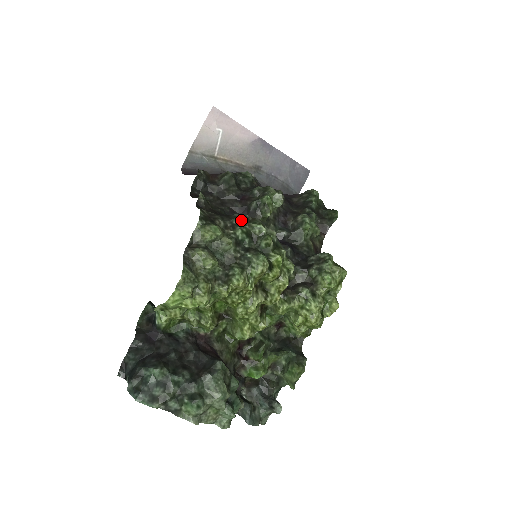
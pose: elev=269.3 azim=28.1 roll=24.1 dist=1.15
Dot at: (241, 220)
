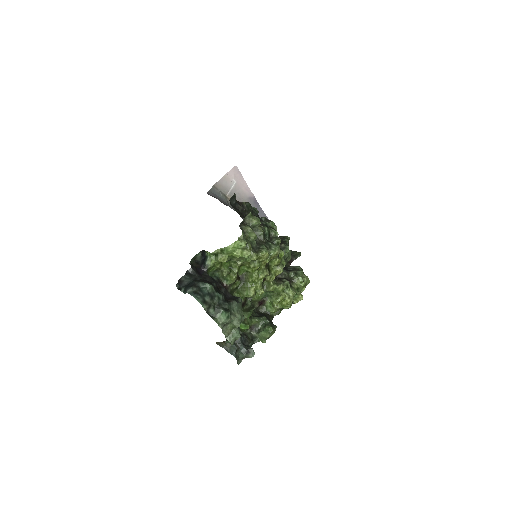
Dot at: (266, 224)
